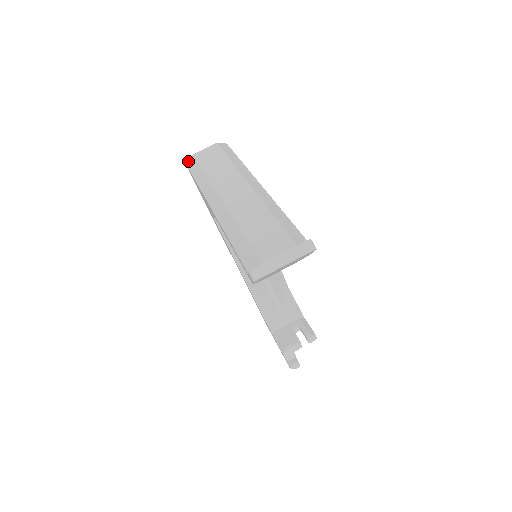
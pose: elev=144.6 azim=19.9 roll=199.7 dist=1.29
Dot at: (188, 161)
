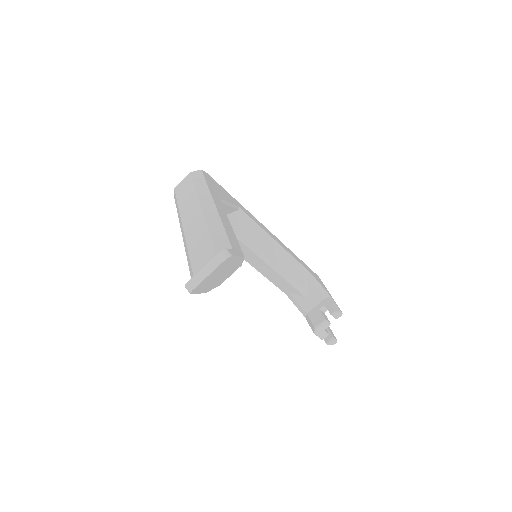
Dot at: (174, 194)
